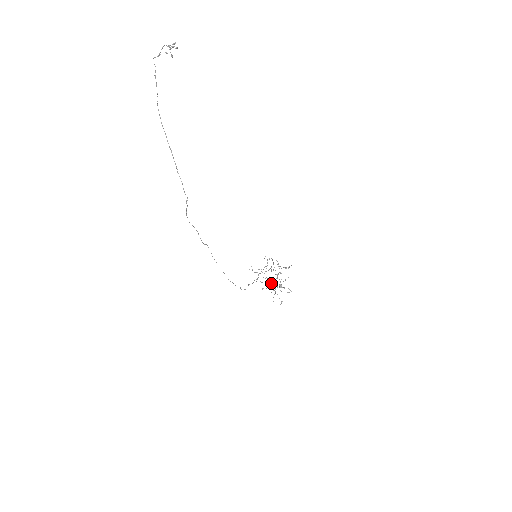
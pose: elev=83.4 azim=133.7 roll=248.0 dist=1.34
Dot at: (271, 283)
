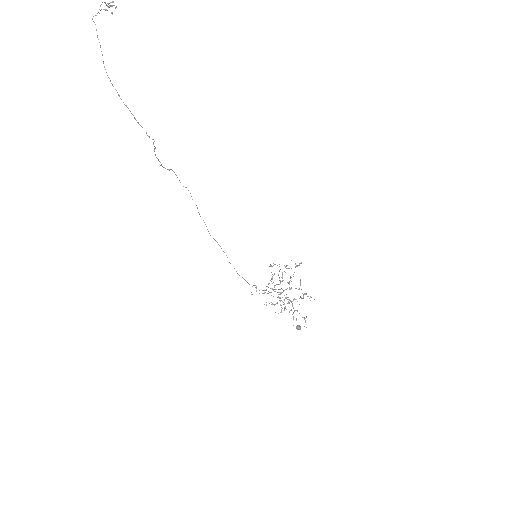
Dot at: (285, 297)
